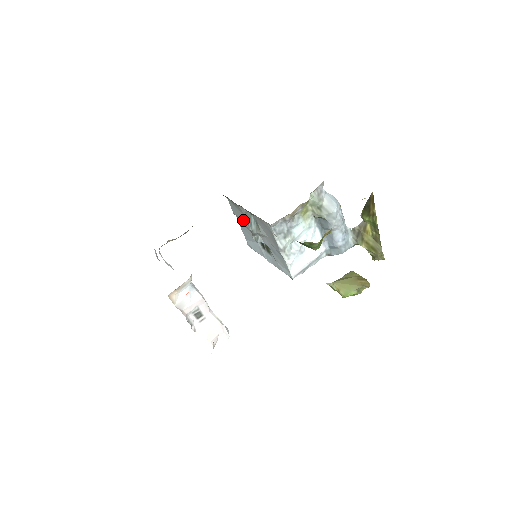
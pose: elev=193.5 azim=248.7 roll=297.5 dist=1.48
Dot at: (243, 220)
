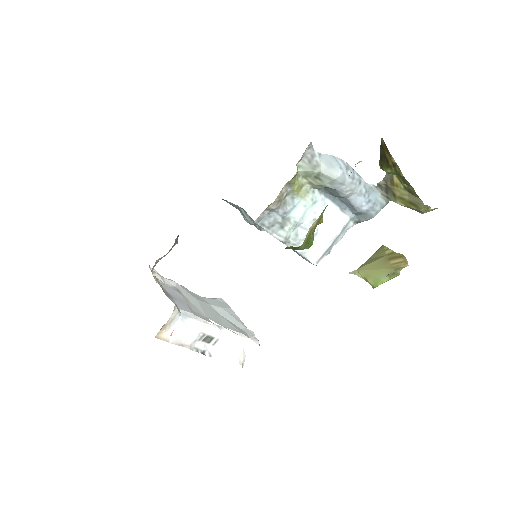
Dot at: occluded
